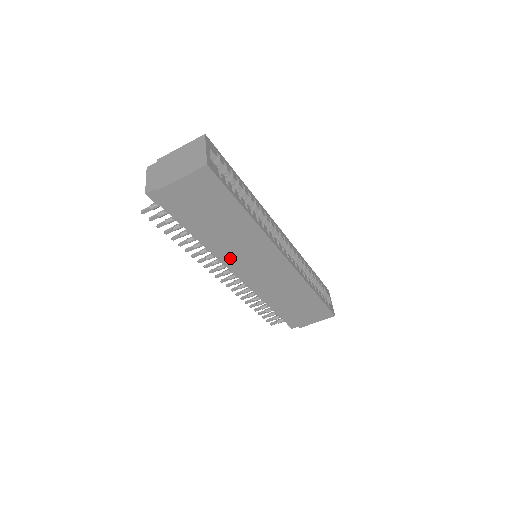
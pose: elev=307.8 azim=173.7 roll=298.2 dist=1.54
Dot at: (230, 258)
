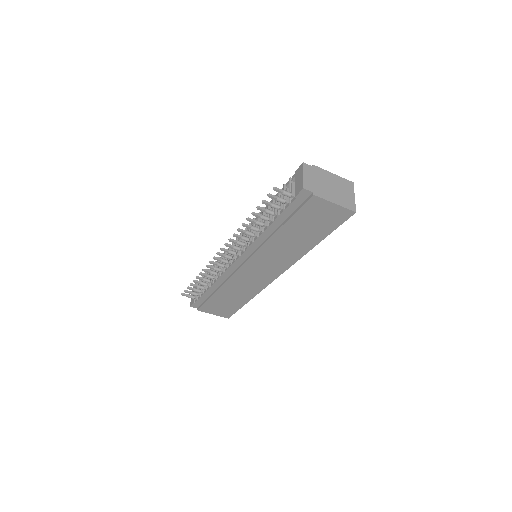
Dot at: (259, 252)
